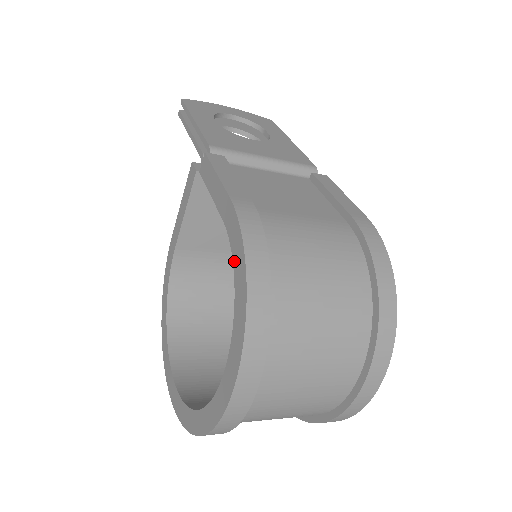
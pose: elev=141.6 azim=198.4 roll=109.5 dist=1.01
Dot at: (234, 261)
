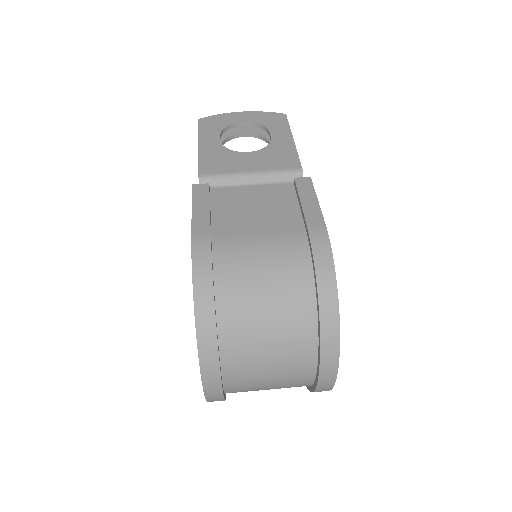
Dot at: occluded
